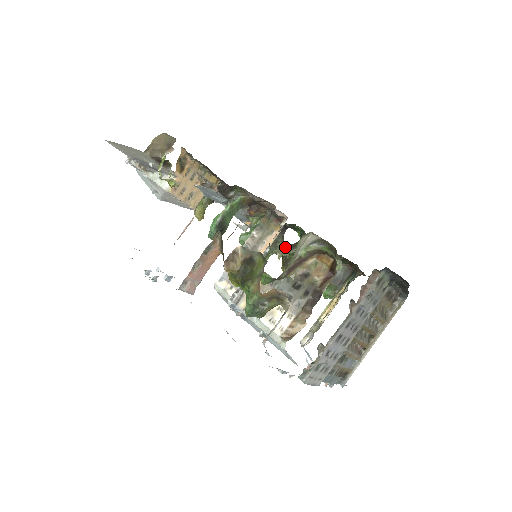
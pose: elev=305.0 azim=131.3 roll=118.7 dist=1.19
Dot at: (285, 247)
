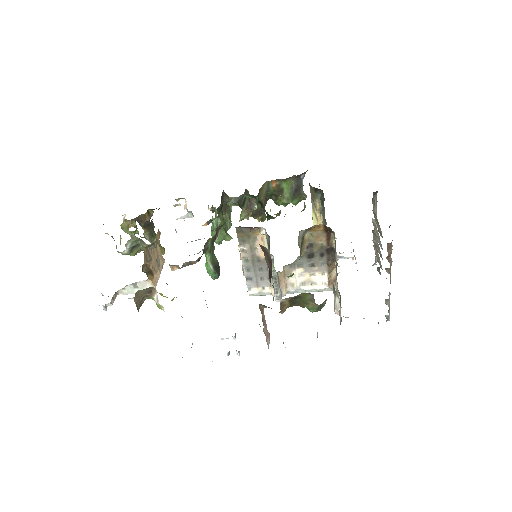
Dot at: (245, 210)
